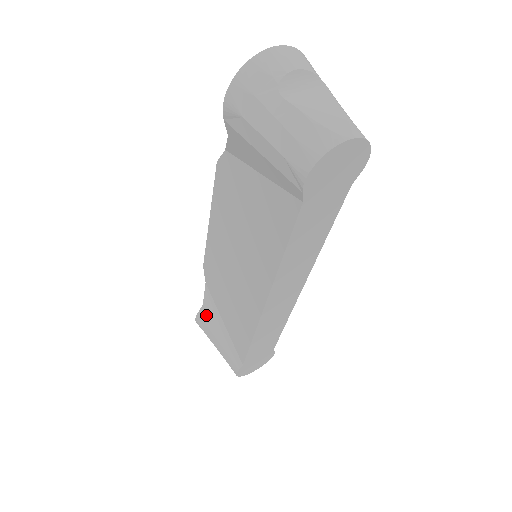
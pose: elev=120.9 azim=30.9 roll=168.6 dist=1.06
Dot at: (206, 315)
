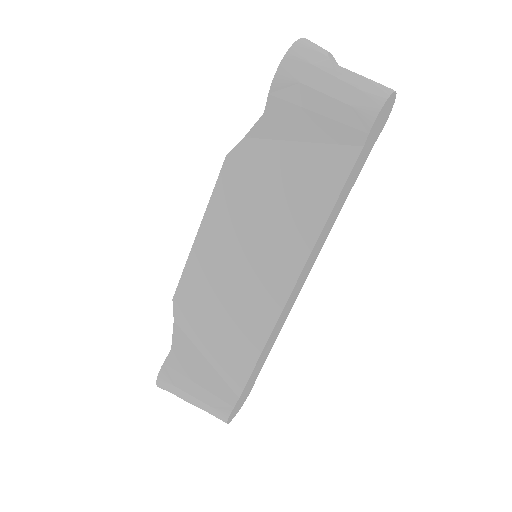
Dot at: (177, 360)
